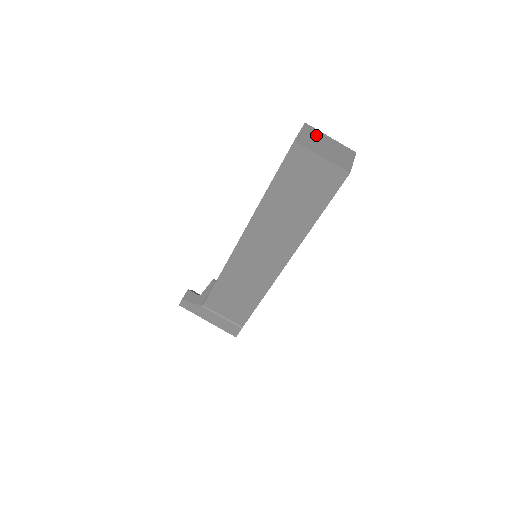
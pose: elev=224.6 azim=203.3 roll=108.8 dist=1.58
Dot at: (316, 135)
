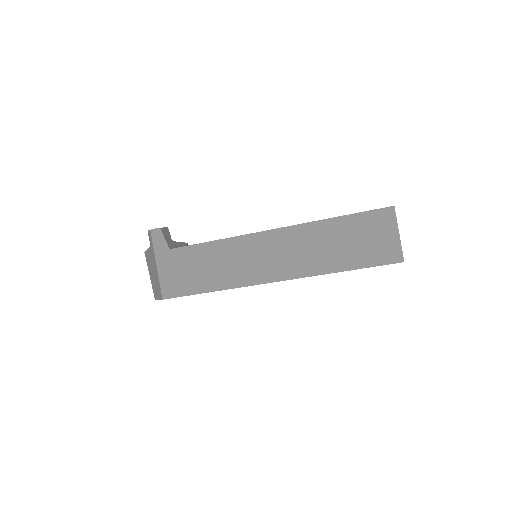
Dot at: occluded
